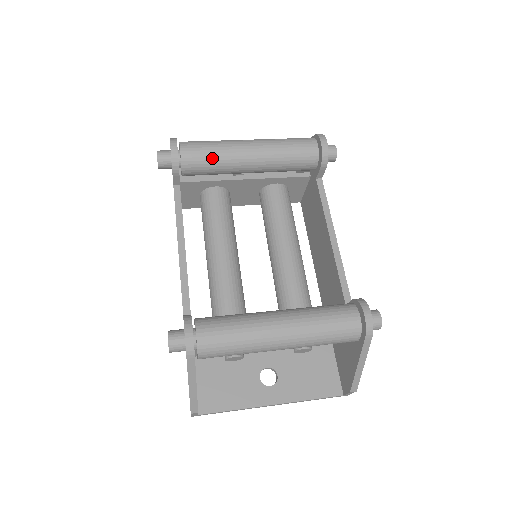
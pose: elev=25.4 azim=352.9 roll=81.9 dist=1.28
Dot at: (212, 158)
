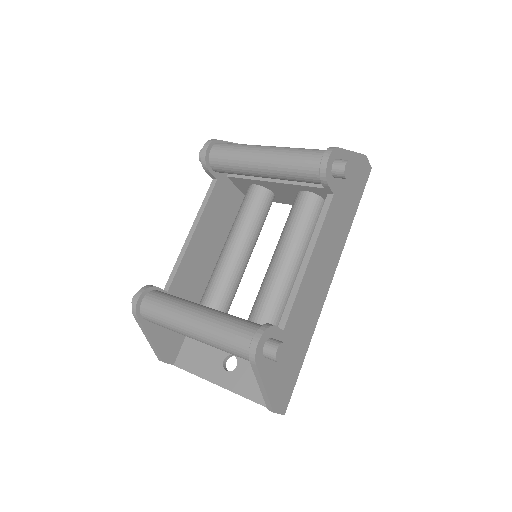
Dot at: (230, 161)
